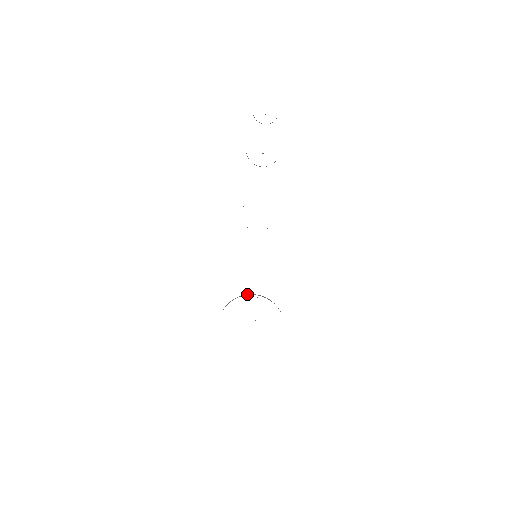
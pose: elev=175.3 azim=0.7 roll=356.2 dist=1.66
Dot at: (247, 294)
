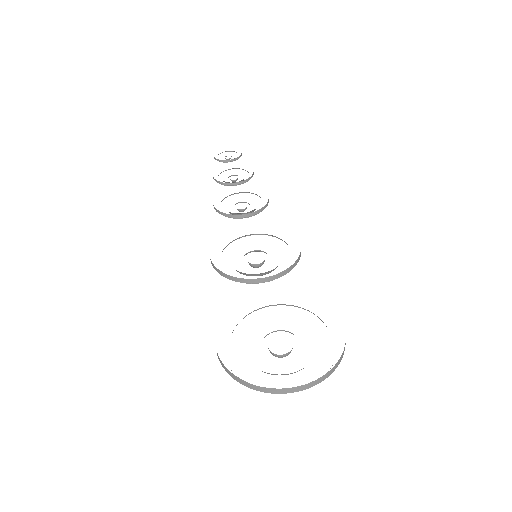
Dot at: occluded
